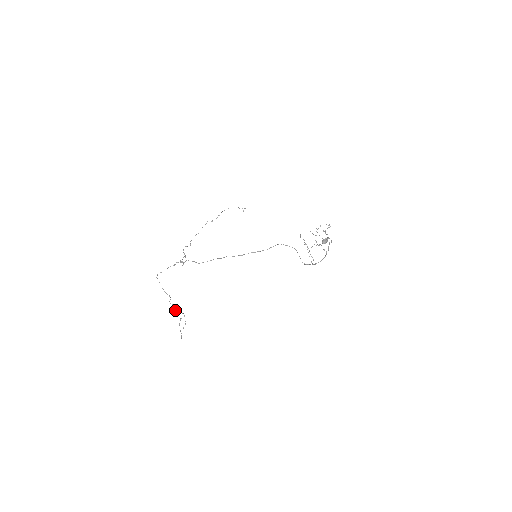
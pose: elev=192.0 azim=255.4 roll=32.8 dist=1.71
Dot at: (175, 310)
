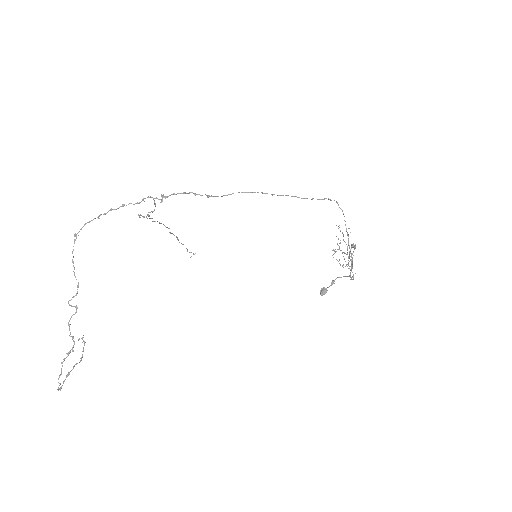
Dot at: (69, 326)
